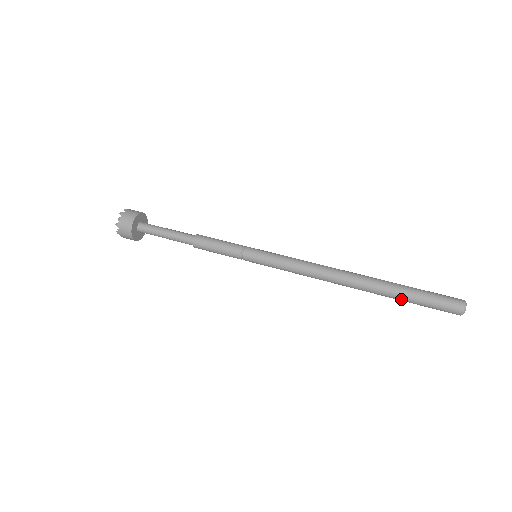
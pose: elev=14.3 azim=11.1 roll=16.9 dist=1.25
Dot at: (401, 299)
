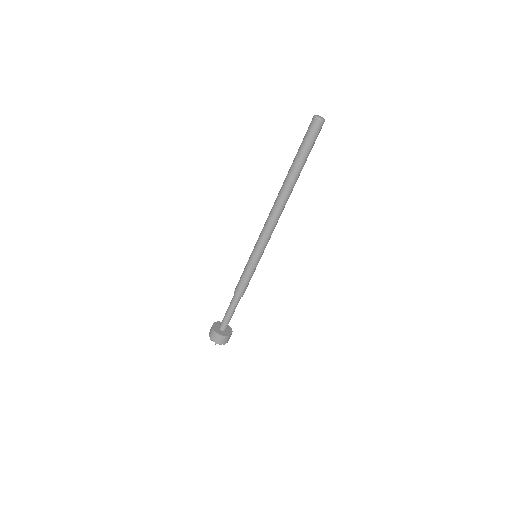
Dot at: (300, 161)
